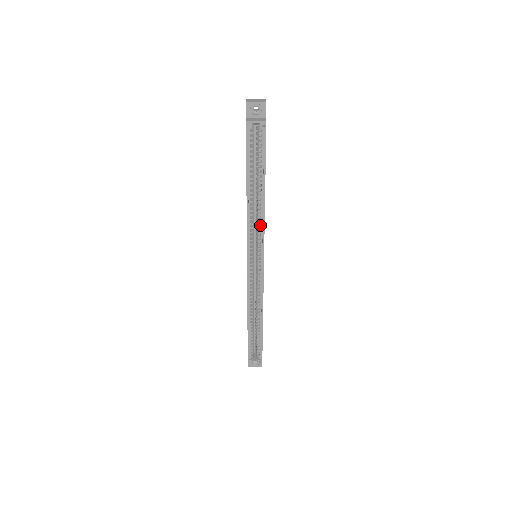
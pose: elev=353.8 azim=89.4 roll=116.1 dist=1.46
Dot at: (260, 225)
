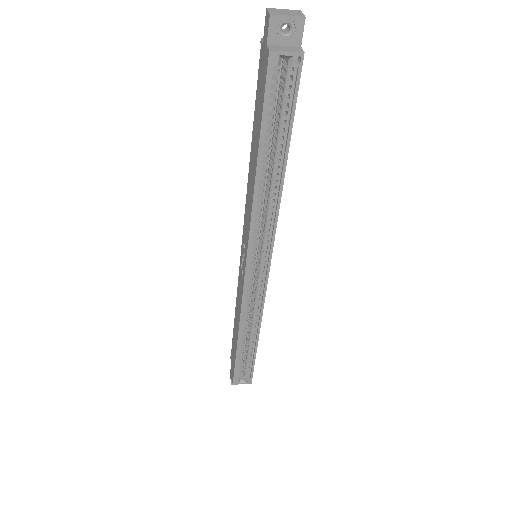
Dot at: (269, 217)
